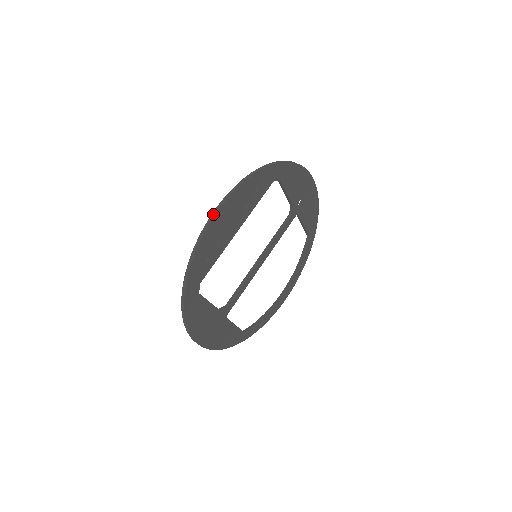
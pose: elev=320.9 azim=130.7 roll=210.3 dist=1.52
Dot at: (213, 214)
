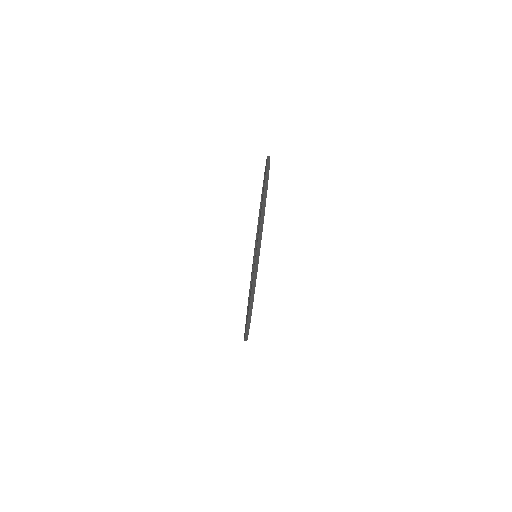
Dot at: (246, 336)
